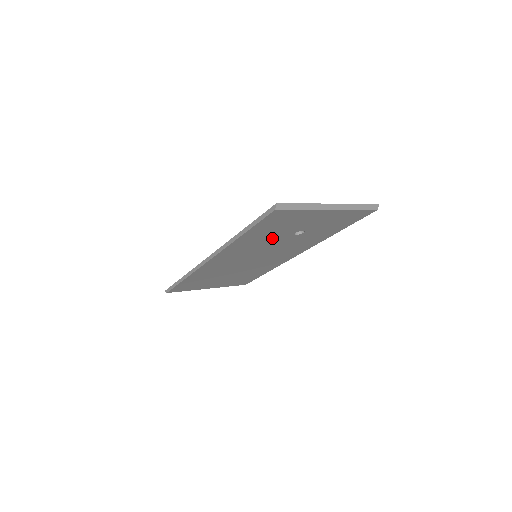
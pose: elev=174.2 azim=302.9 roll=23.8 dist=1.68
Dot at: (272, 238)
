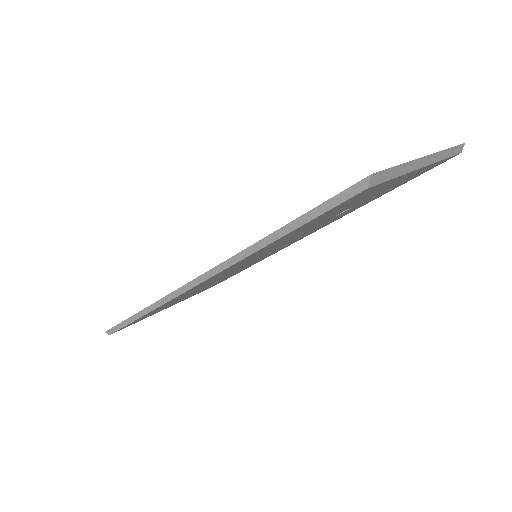
Dot at: (304, 230)
